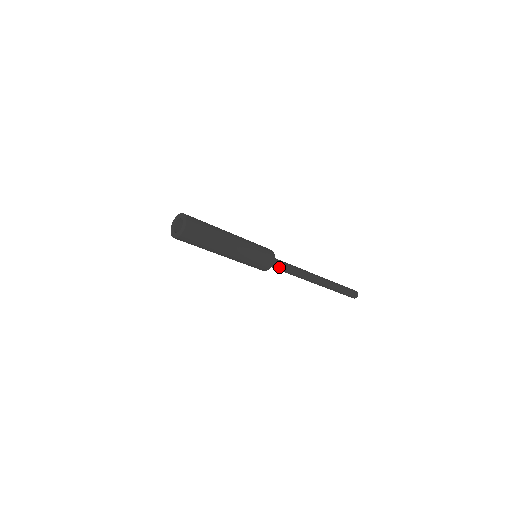
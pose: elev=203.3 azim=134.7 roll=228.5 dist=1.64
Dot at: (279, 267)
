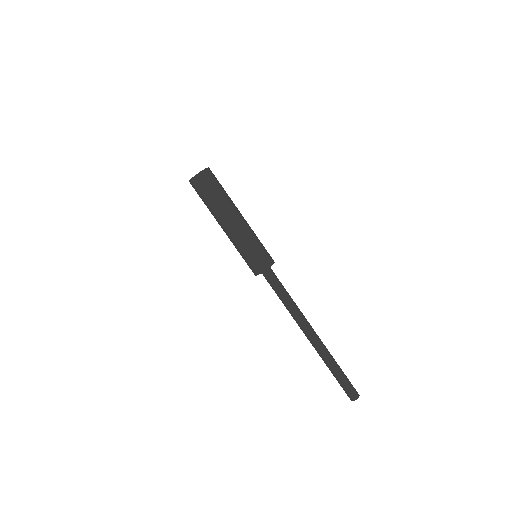
Dot at: (275, 282)
